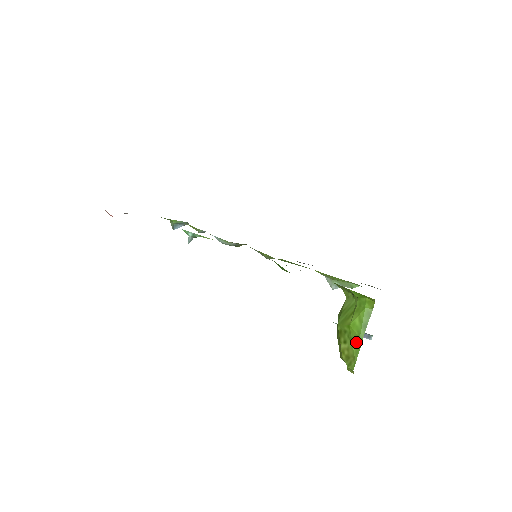
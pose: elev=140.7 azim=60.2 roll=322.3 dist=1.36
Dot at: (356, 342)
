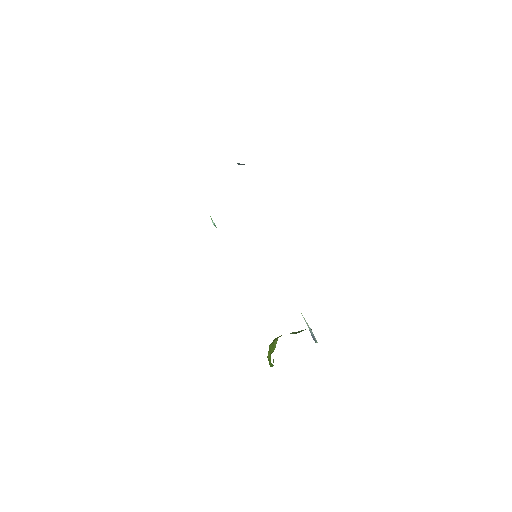
Dot at: occluded
